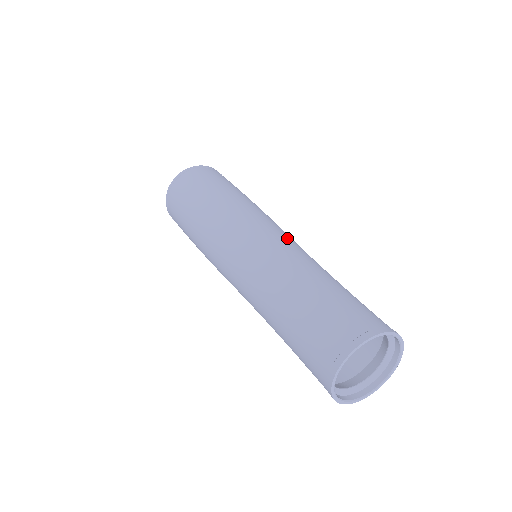
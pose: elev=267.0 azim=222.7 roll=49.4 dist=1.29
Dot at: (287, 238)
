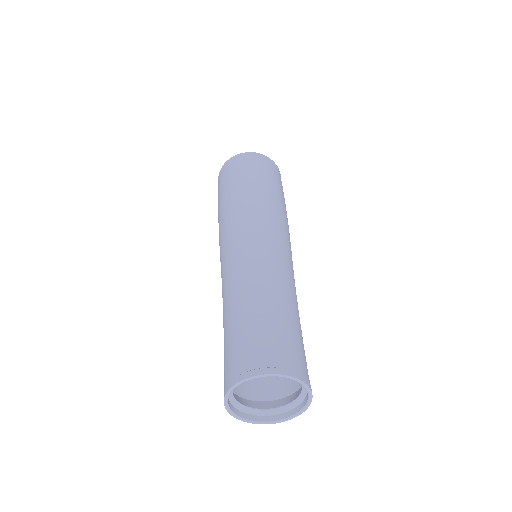
Dot at: occluded
